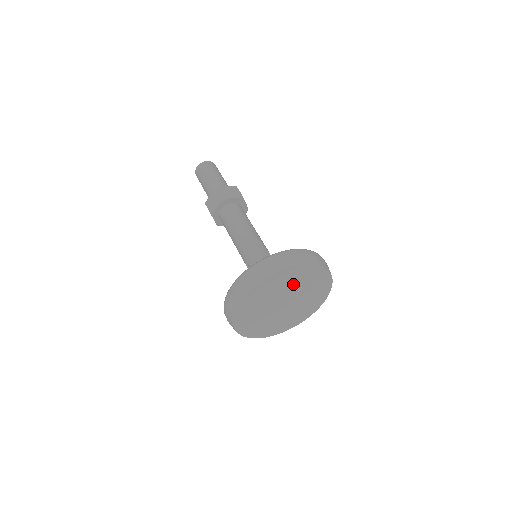
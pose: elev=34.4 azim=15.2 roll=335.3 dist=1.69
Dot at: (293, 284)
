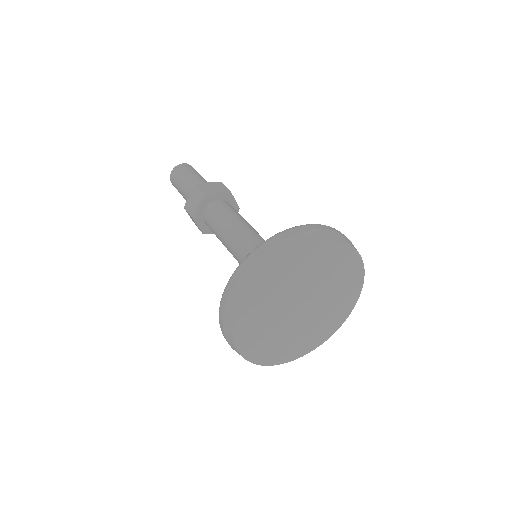
Dot at: (311, 274)
